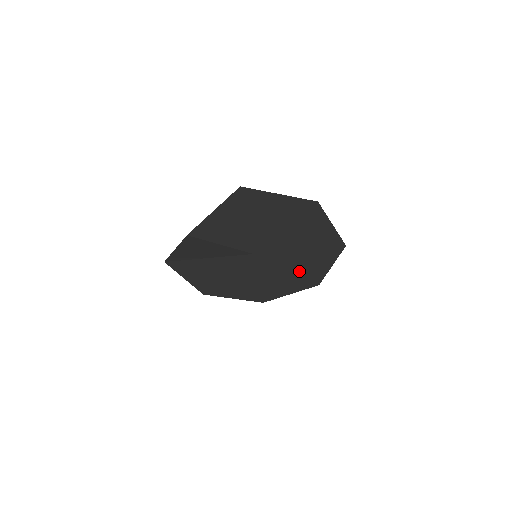
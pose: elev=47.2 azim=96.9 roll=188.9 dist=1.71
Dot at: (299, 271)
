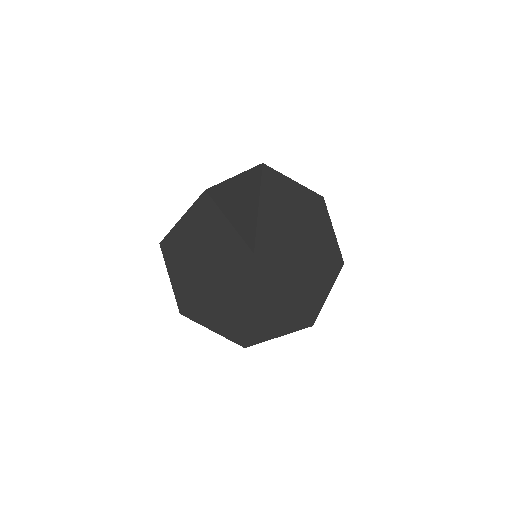
Dot at: (294, 295)
